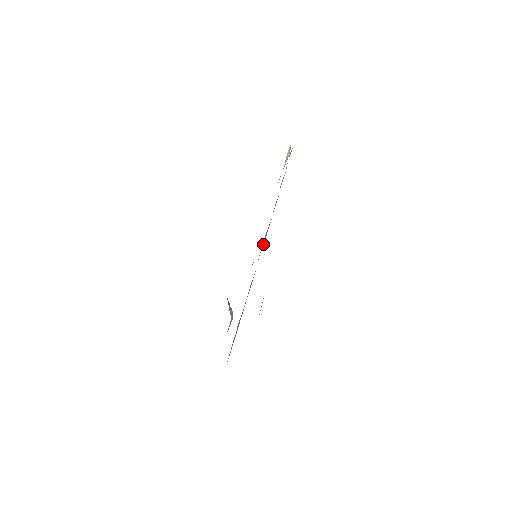
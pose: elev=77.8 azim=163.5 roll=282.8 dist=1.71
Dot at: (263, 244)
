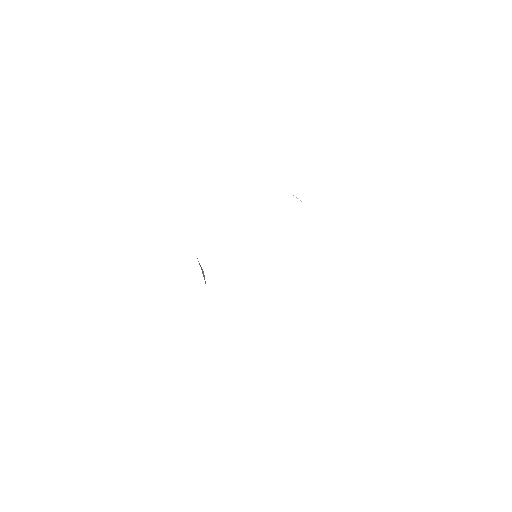
Dot at: occluded
